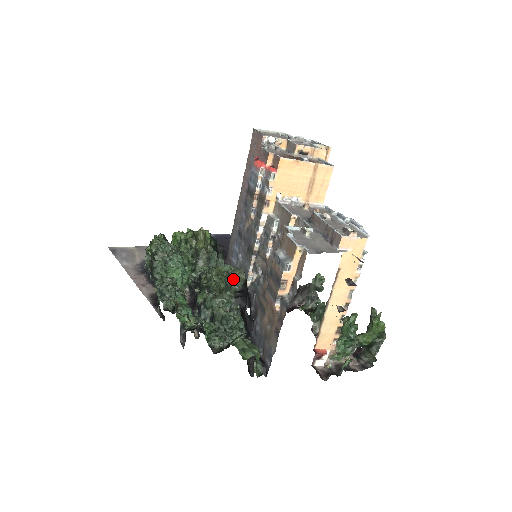
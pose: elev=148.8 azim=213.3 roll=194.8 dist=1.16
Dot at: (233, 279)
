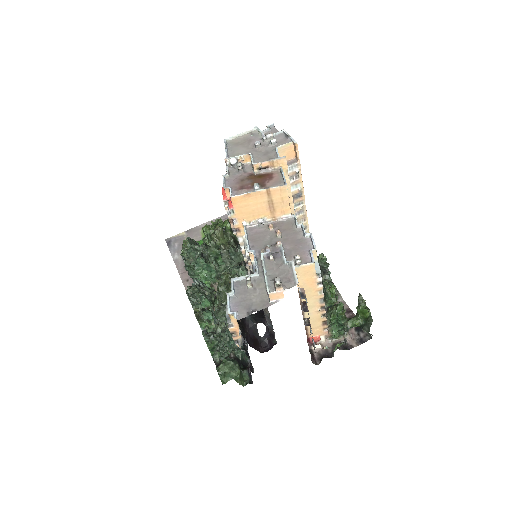
Dot at: occluded
